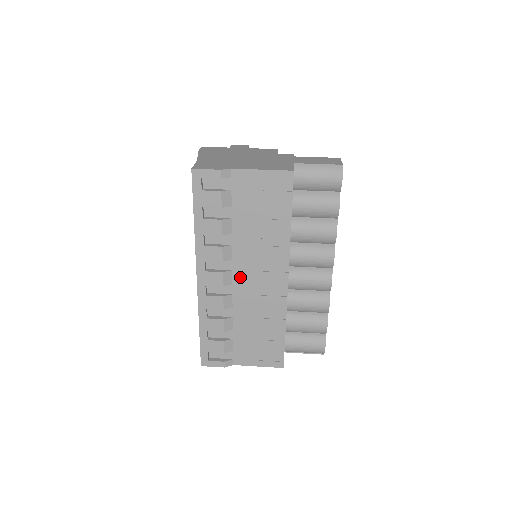
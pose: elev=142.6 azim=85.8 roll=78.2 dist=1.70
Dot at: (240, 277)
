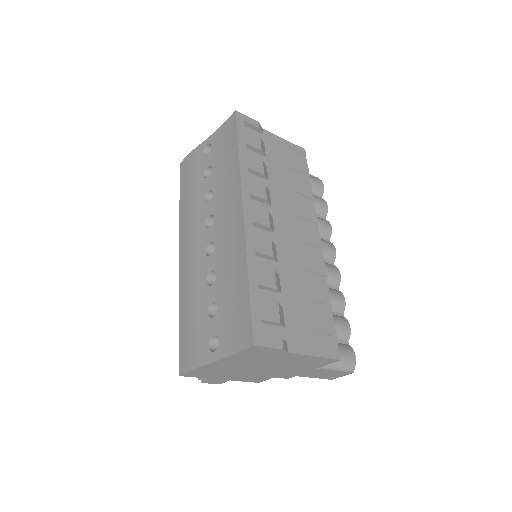
Dot at: (280, 227)
